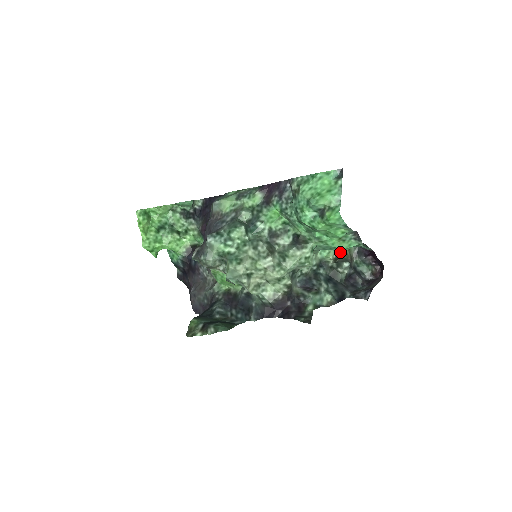
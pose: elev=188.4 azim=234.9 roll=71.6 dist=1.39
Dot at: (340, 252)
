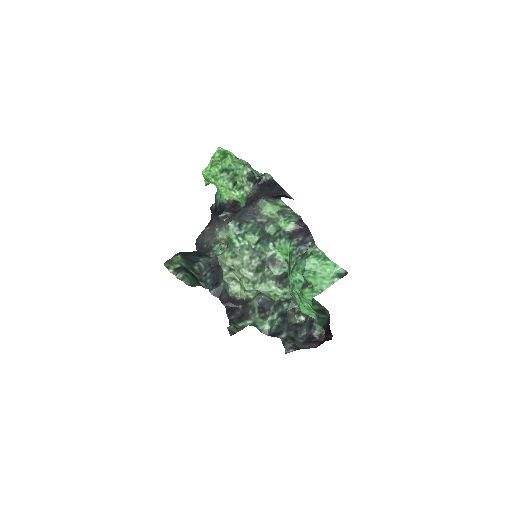
Dot at: occluded
